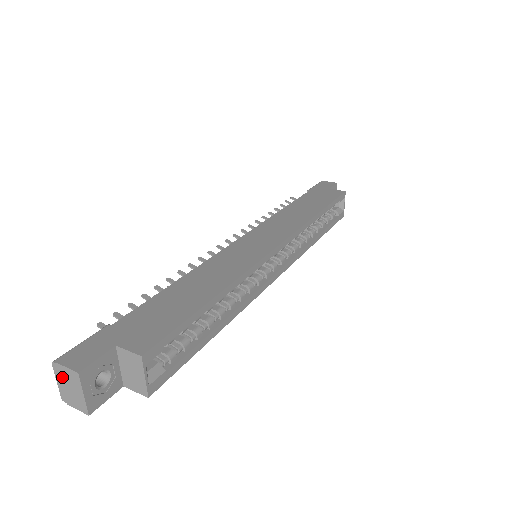
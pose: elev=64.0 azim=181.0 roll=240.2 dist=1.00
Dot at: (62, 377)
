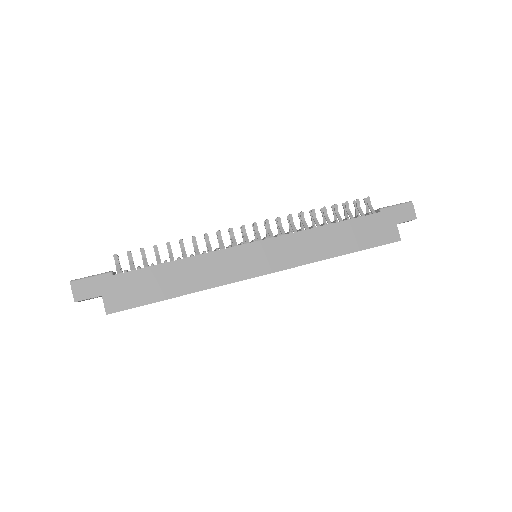
Dot at: occluded
